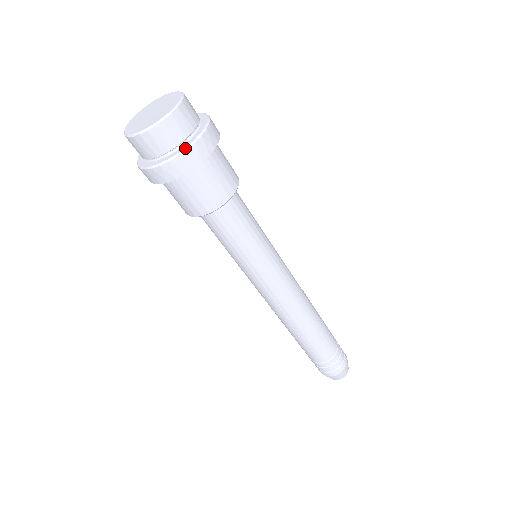
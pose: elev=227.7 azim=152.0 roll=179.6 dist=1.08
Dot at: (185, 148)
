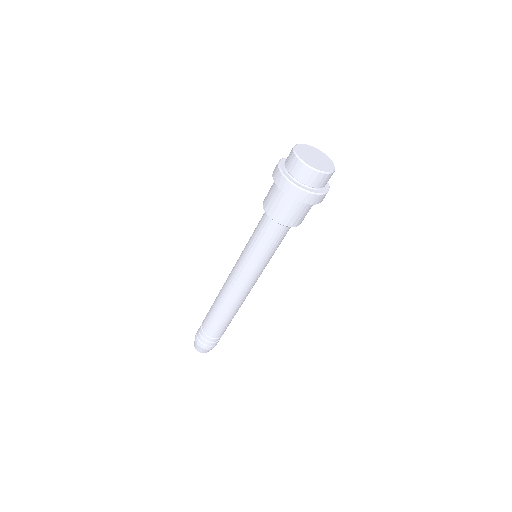
Dot at: (304, 189)
